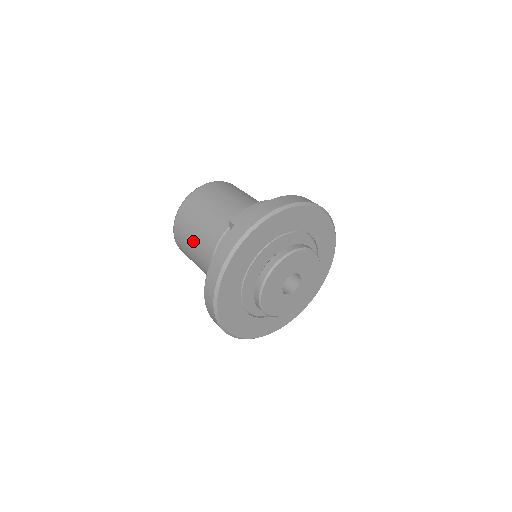
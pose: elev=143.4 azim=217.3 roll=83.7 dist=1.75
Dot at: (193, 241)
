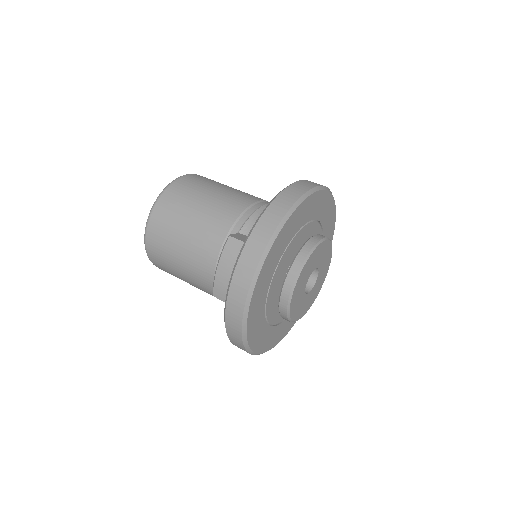
Dot at: occluded
